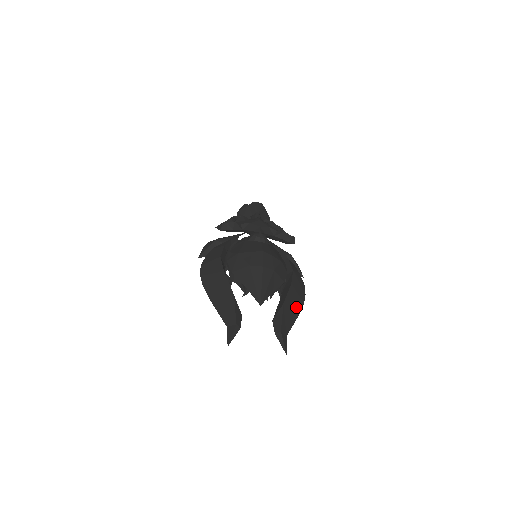
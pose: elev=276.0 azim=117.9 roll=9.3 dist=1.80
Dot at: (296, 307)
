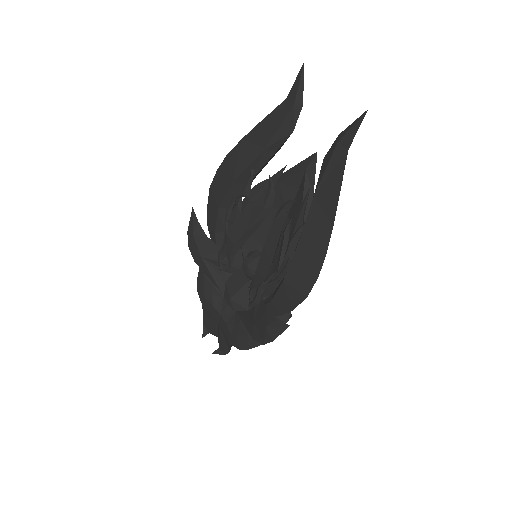
Dot at: occluded
